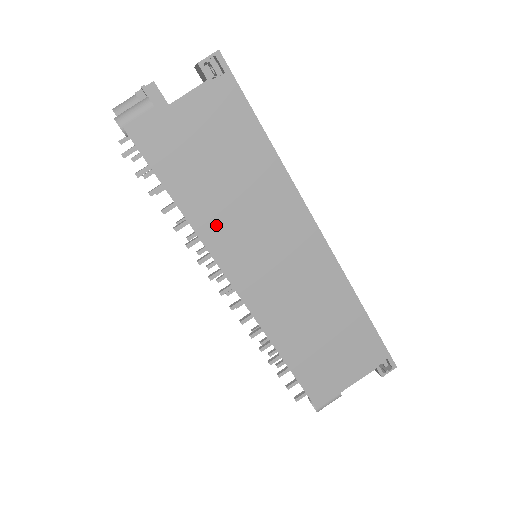
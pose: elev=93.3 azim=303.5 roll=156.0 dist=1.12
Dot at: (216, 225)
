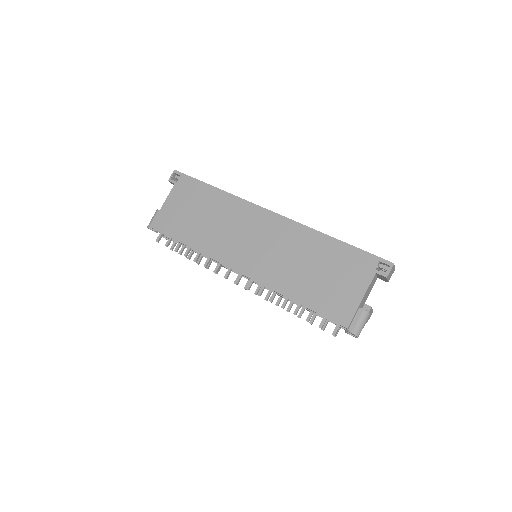
Dot at: (209, 243)
